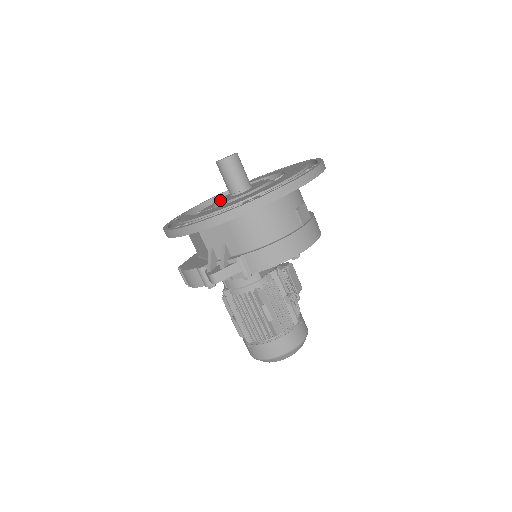
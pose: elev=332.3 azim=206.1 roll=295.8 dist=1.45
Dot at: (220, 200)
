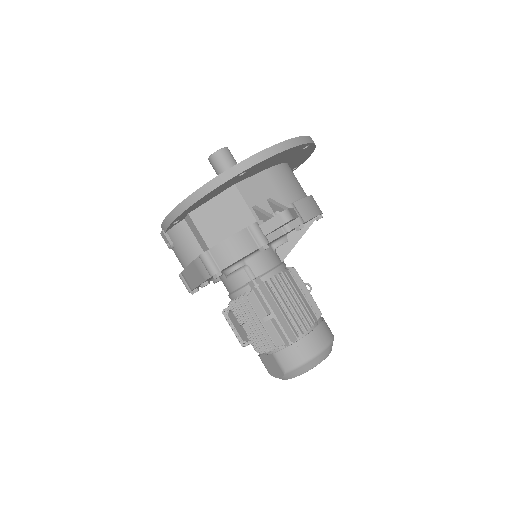
Dot at: occluded
